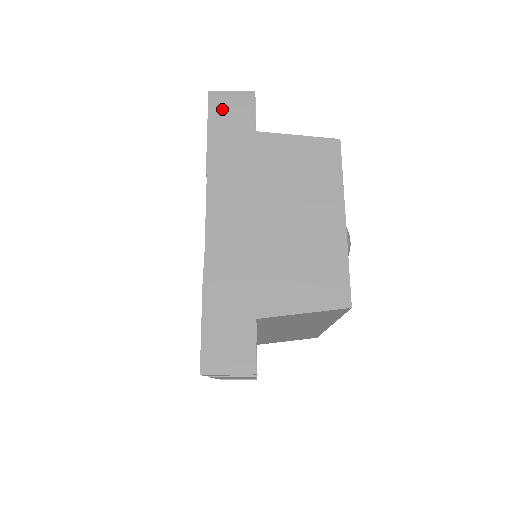
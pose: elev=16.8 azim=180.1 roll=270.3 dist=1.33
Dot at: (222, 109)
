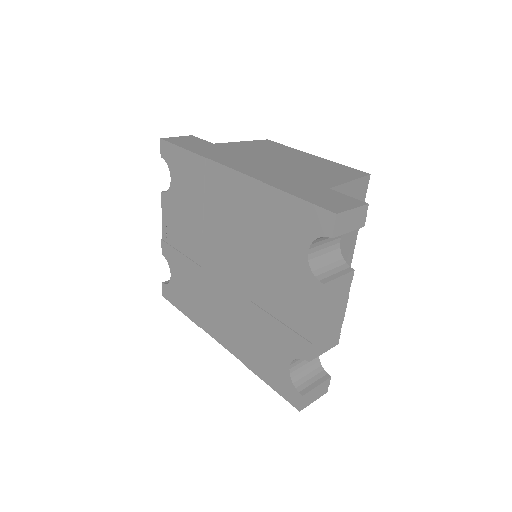
Dot at: (180, 141)
